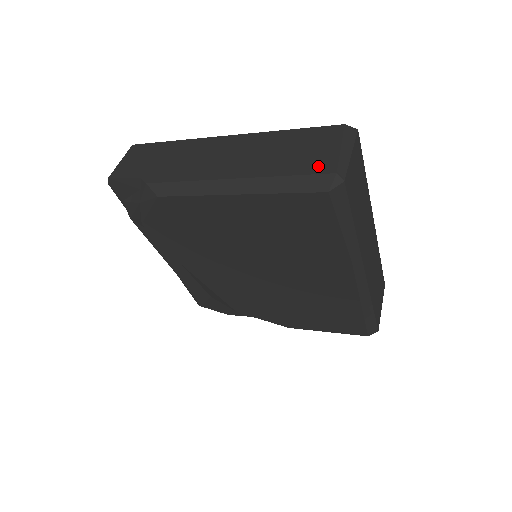
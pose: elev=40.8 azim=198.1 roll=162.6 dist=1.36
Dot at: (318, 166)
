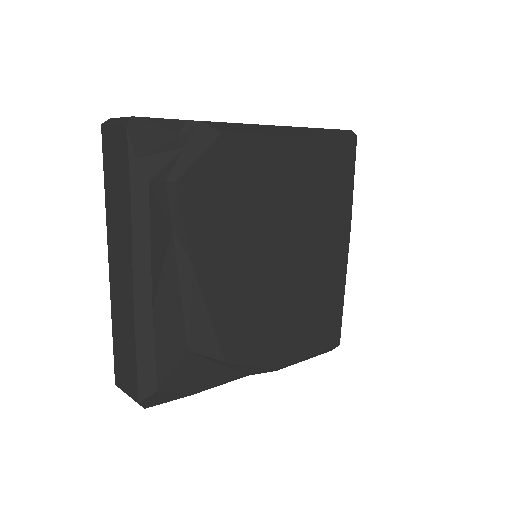
Dot at: occluded
